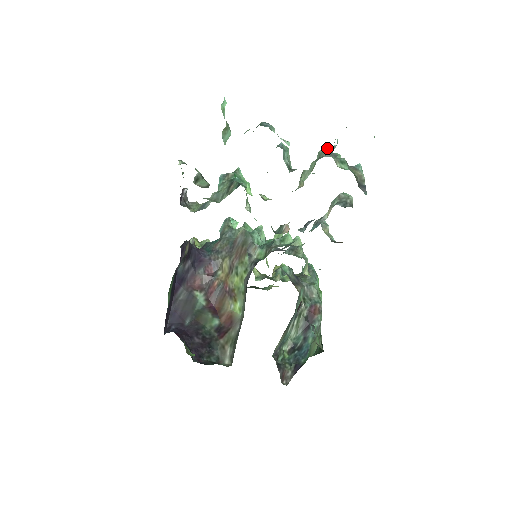
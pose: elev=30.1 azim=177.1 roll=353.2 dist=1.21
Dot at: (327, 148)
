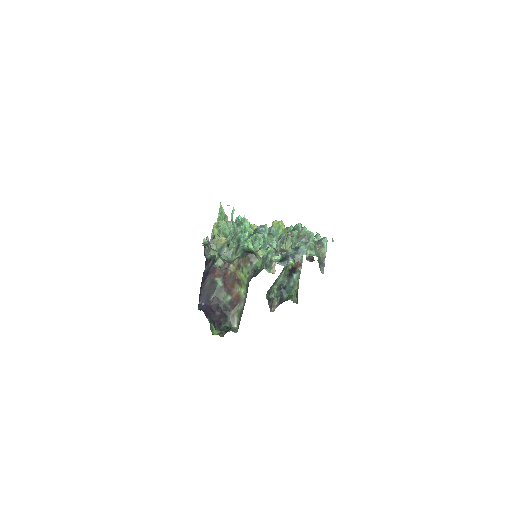
Dot at: (300, 251)
